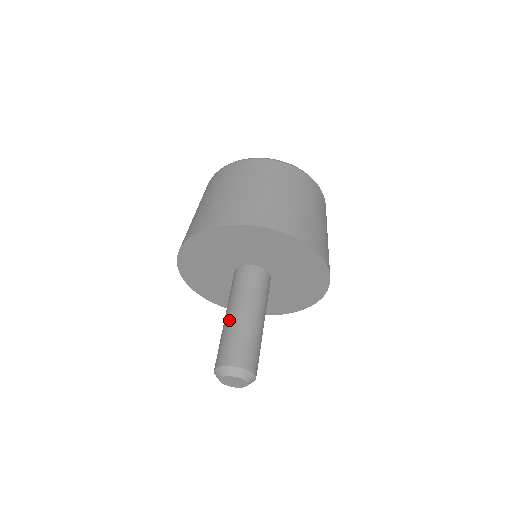
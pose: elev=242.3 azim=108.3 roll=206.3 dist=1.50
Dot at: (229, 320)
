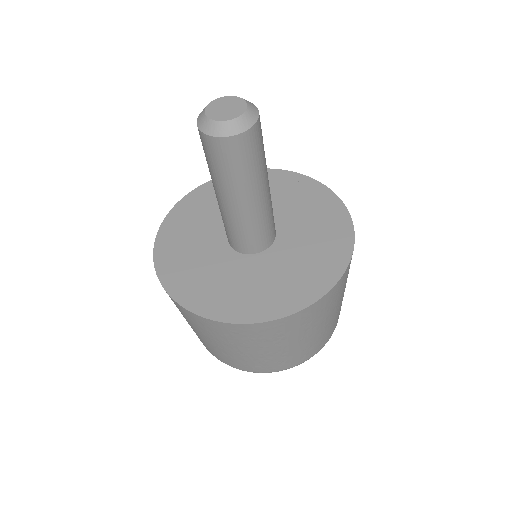
Dot at: occluded
